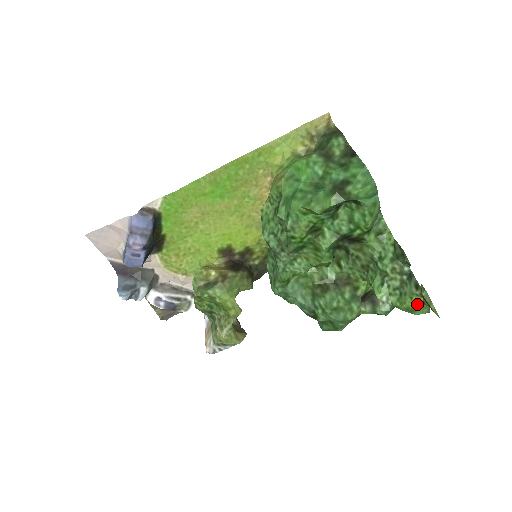
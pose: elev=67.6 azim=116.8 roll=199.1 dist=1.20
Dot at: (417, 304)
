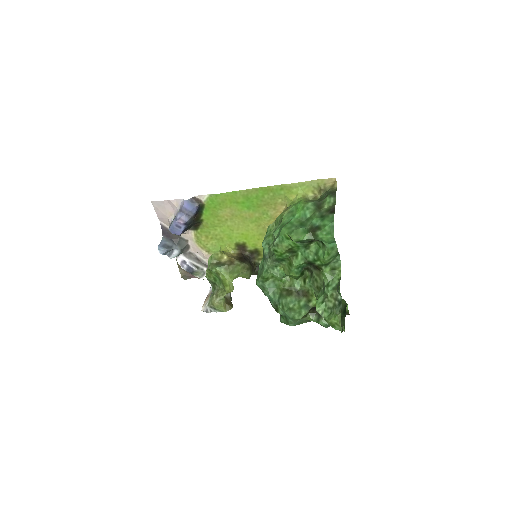
Dot at: (337, 322)
